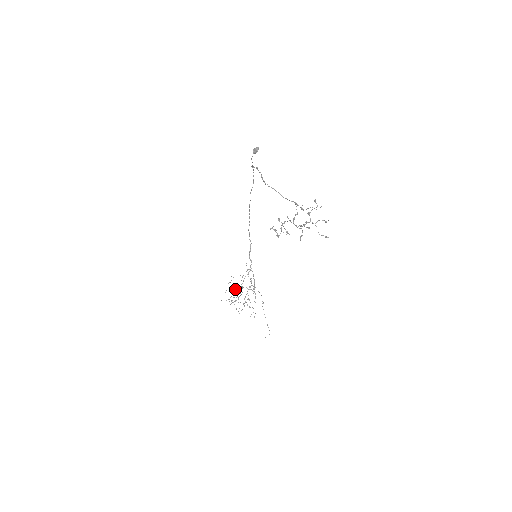
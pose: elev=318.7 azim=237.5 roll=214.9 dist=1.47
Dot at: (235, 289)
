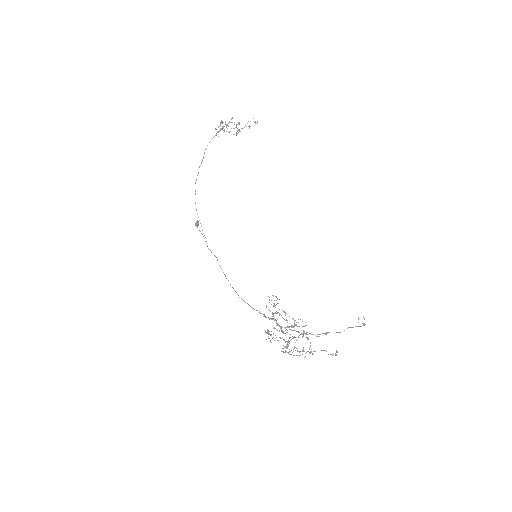
Dot at: occluded
